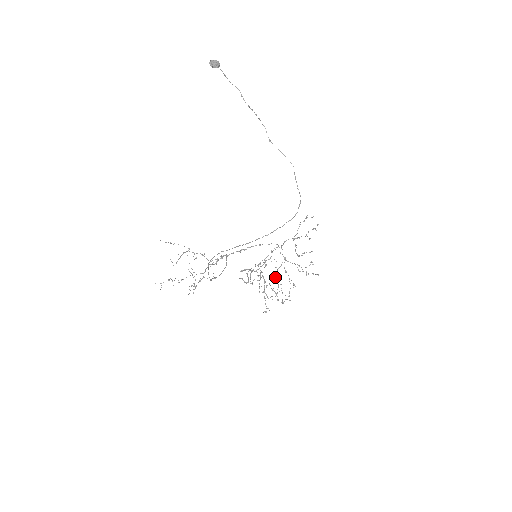
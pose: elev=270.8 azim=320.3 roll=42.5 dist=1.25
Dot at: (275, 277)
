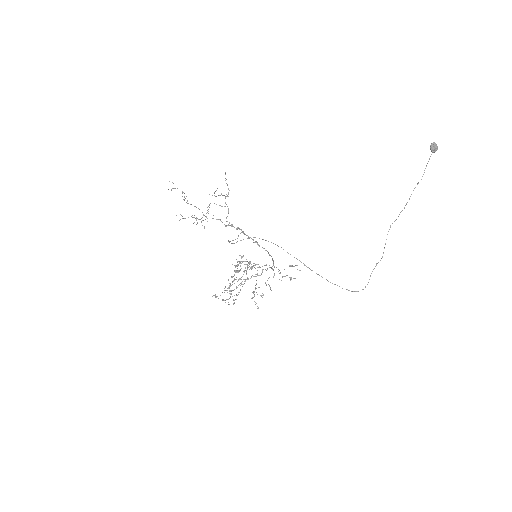
Dot at: (241, 279)
